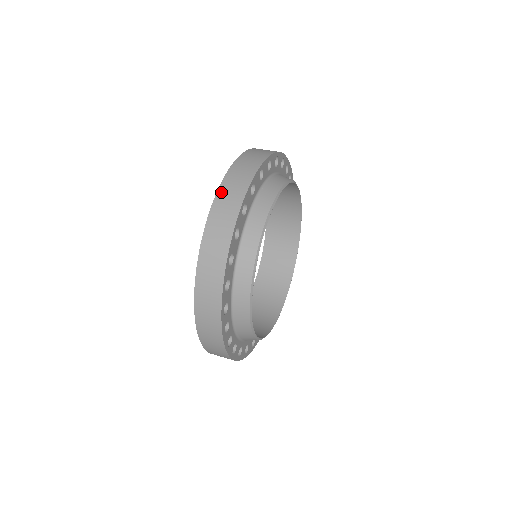
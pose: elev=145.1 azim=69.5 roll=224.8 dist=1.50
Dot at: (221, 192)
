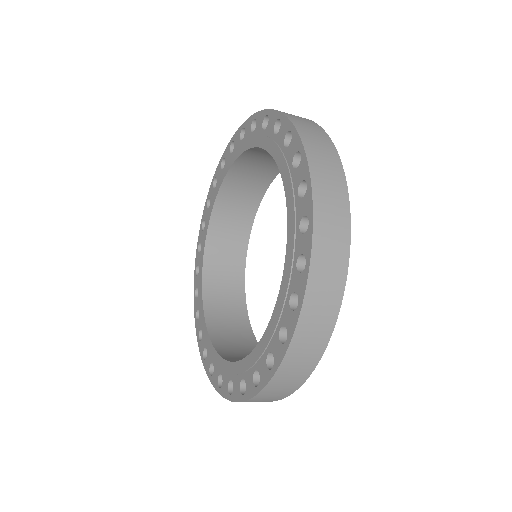
Dot at: (282, 112)
